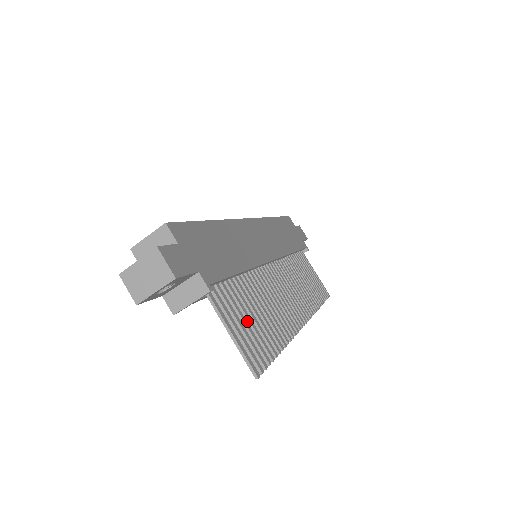
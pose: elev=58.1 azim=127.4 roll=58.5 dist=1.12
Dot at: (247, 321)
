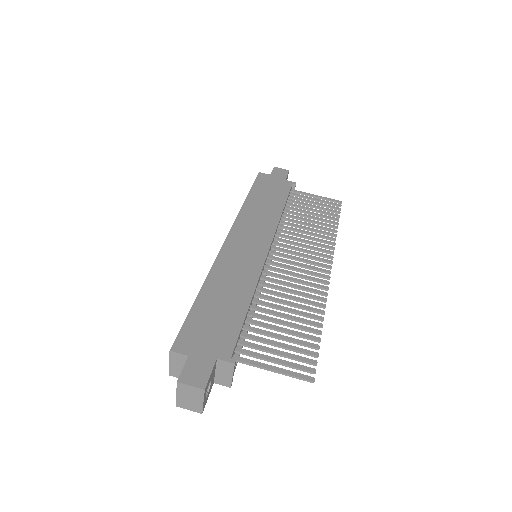
Dot at: occluded
